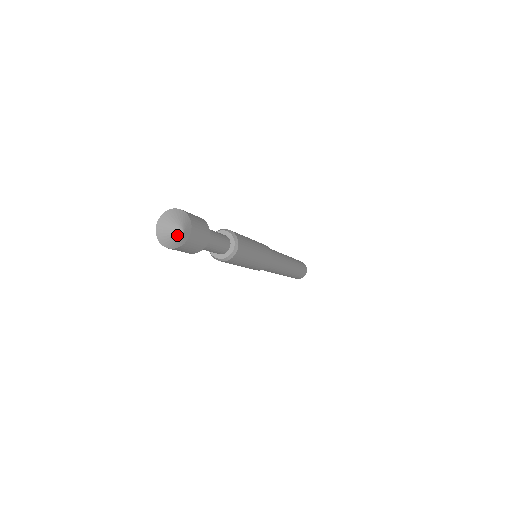
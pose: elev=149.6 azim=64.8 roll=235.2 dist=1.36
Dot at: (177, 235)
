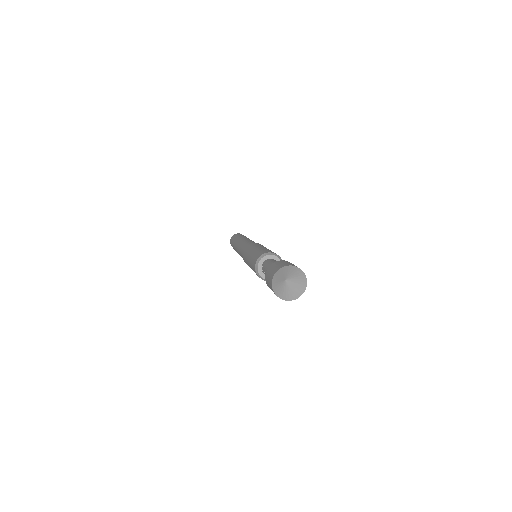
Dot at: (284, 285)
